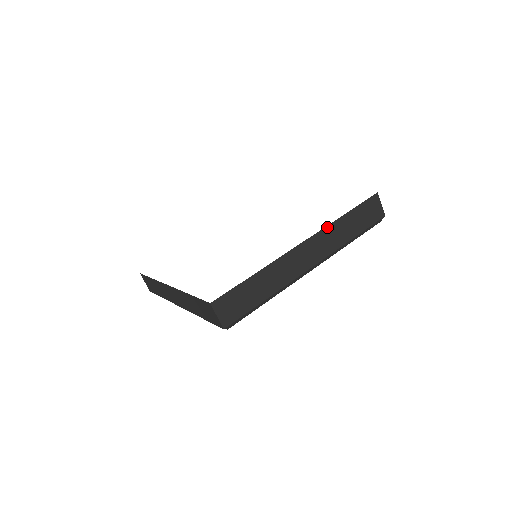
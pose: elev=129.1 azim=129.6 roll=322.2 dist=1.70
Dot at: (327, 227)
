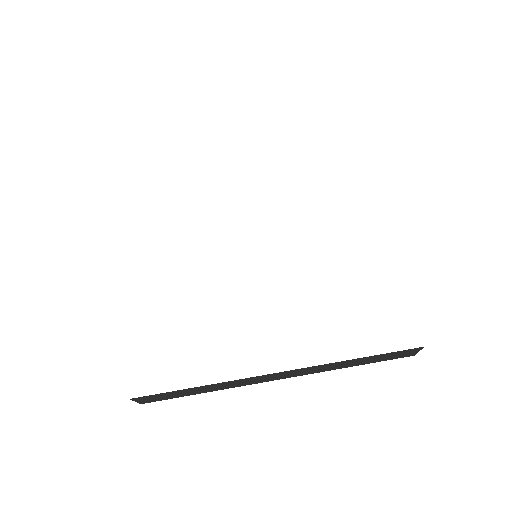
Dot at: (322, 365)
